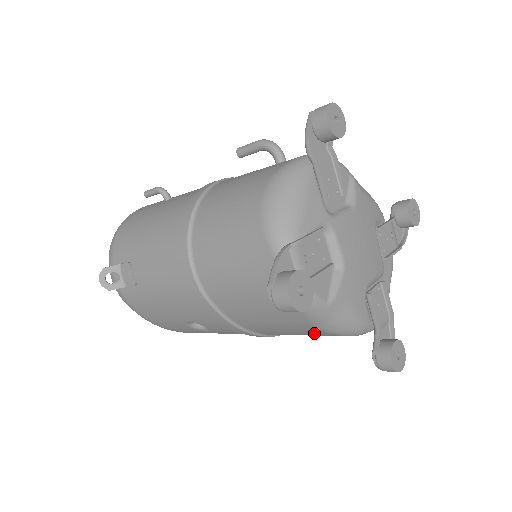
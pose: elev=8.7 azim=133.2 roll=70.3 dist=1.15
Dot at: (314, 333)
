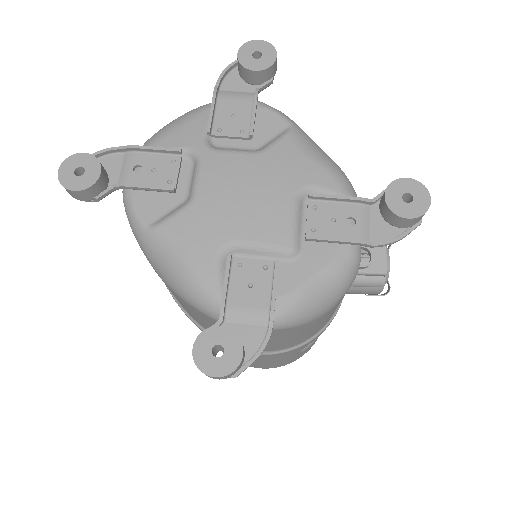
Dot at: (179, 298)
